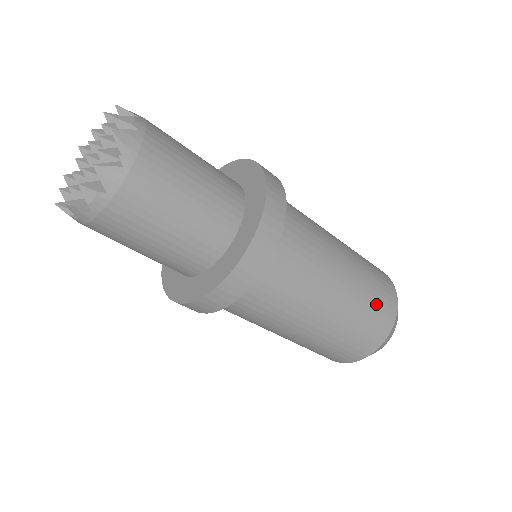
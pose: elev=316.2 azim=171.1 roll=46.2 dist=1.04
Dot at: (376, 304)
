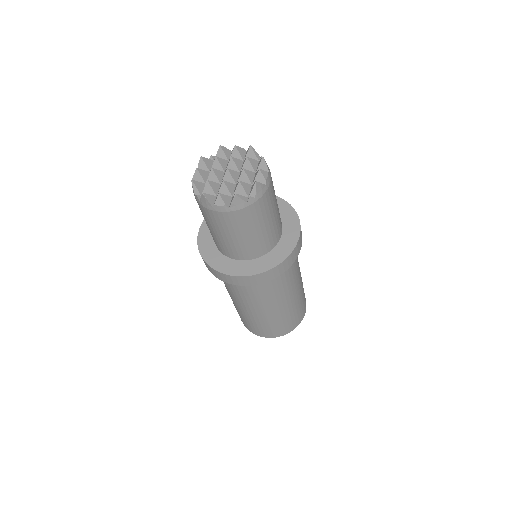
Dot at: (292, 319)
